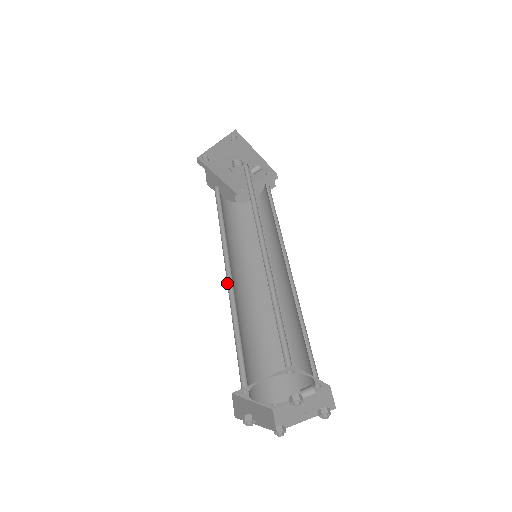
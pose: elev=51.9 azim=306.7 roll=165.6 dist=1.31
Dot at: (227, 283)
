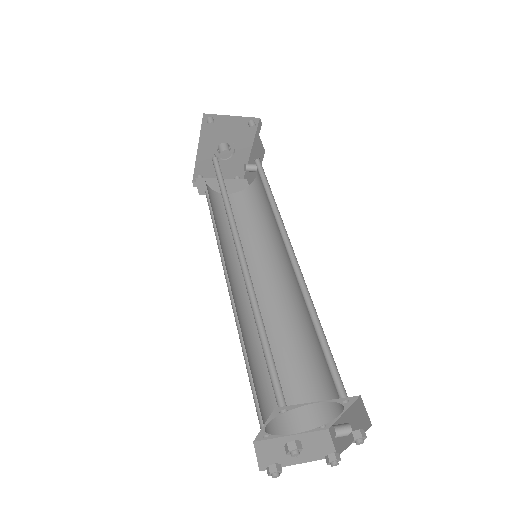
Dot at: (242, 270)
